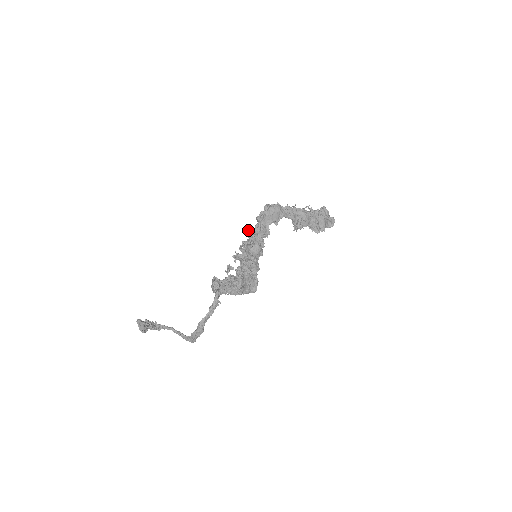
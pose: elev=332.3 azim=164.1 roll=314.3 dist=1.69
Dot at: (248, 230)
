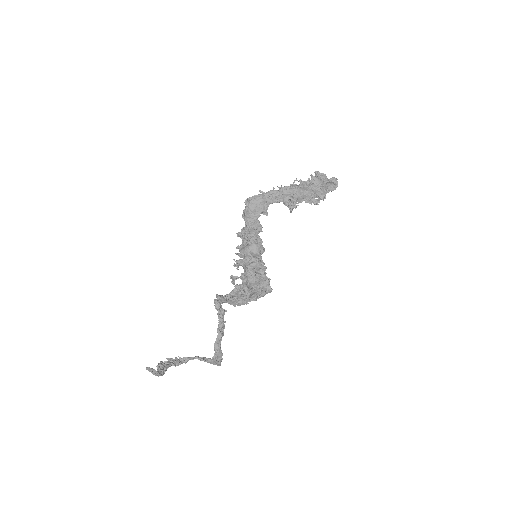
Dot at: (238, 233)
